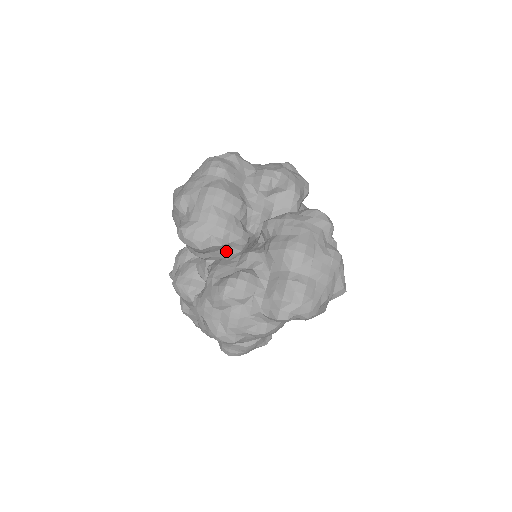
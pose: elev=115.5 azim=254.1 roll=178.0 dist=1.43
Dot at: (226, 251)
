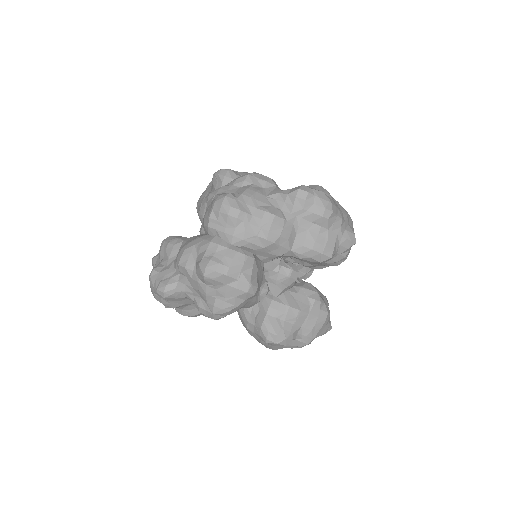
Dot at: occluded
